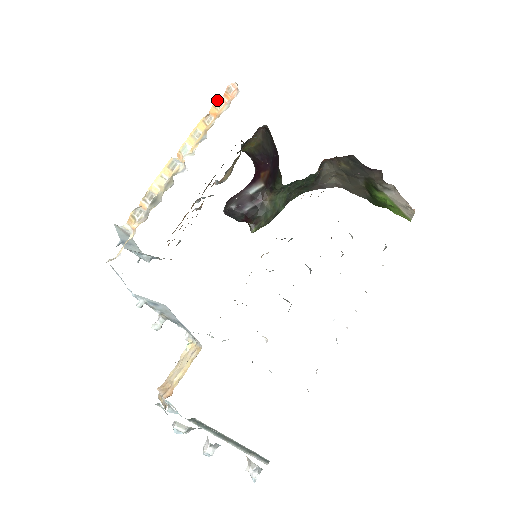
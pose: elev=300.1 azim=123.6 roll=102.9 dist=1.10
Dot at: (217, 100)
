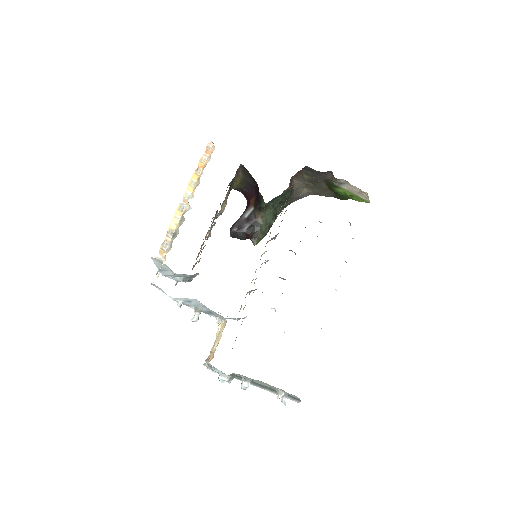
Dot at: (201, 157)
